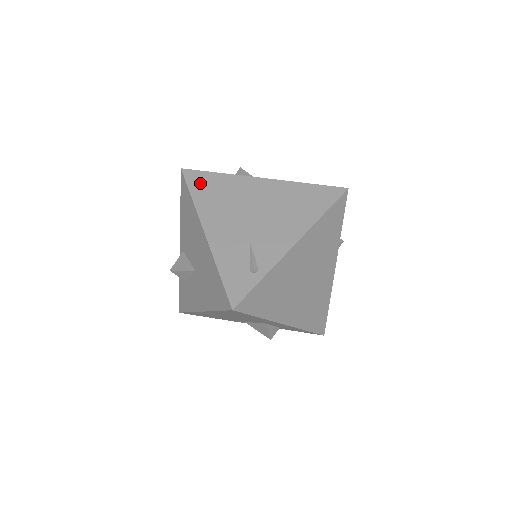
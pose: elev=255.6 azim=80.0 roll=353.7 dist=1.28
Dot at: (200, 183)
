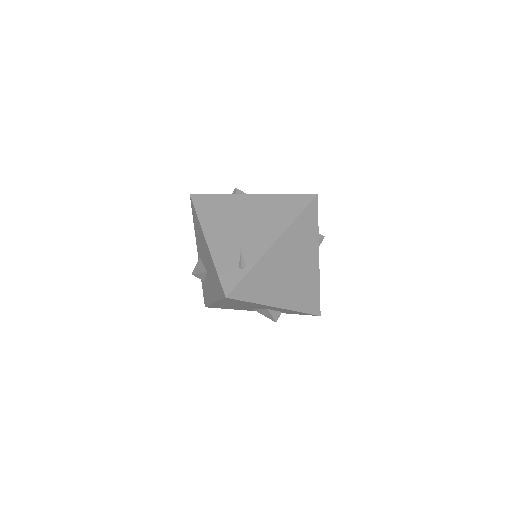
Dot at: (204, 204)
